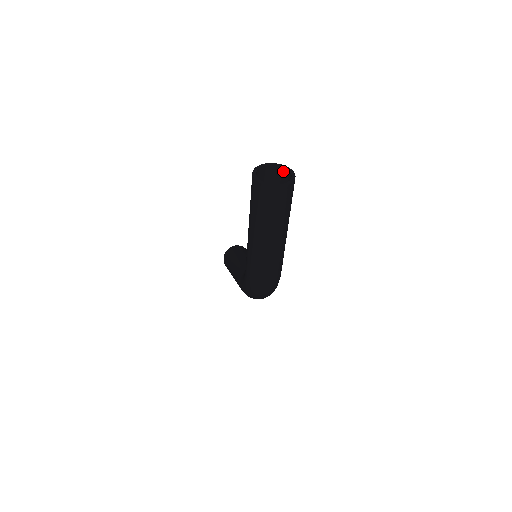
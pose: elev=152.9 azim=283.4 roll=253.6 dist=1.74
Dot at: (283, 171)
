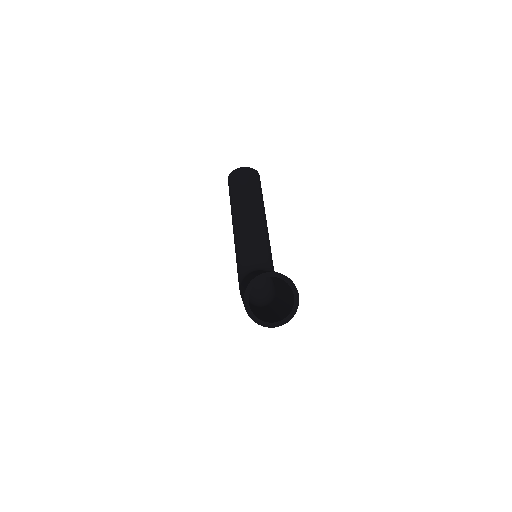
Dot at: (286, 283)
